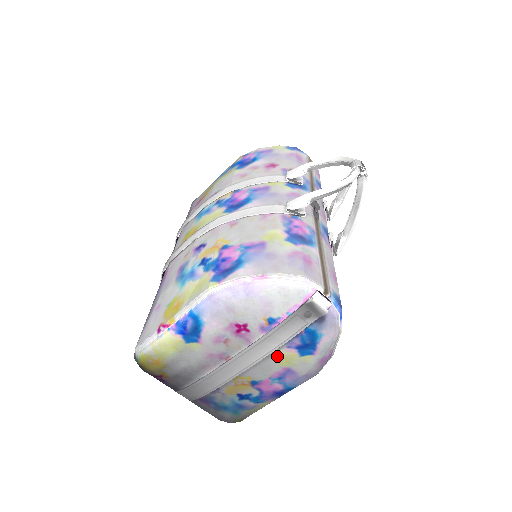
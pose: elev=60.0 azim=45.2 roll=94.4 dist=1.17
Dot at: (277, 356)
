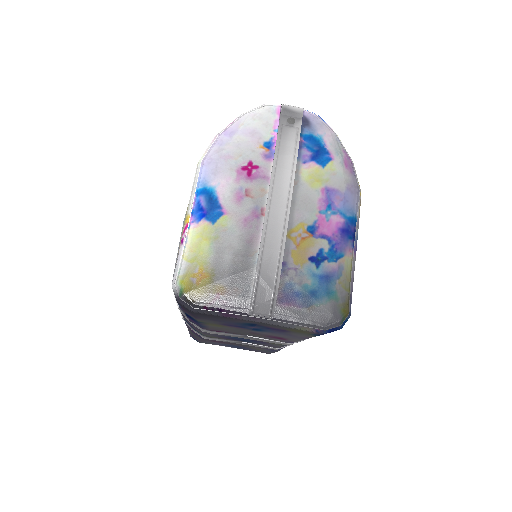
Dot at: (303, 179)
